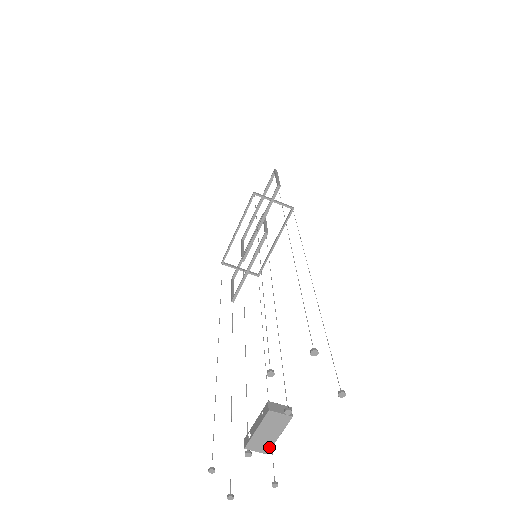
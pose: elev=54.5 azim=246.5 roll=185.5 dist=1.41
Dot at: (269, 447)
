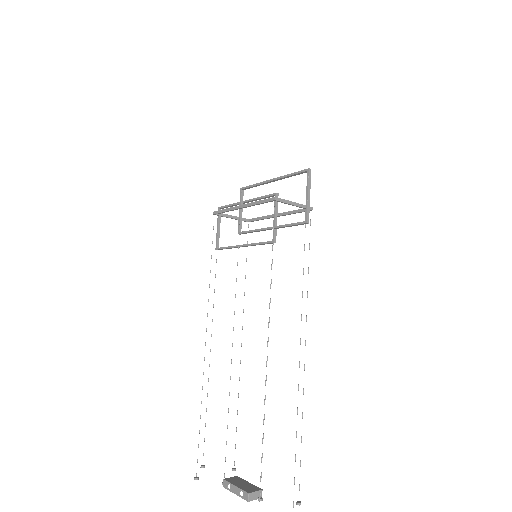
Dot at: occluded
